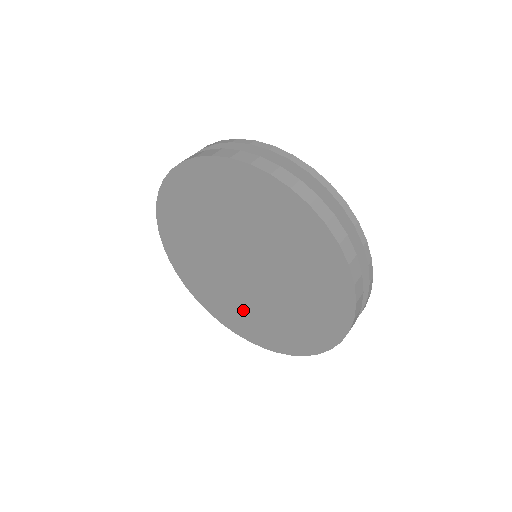
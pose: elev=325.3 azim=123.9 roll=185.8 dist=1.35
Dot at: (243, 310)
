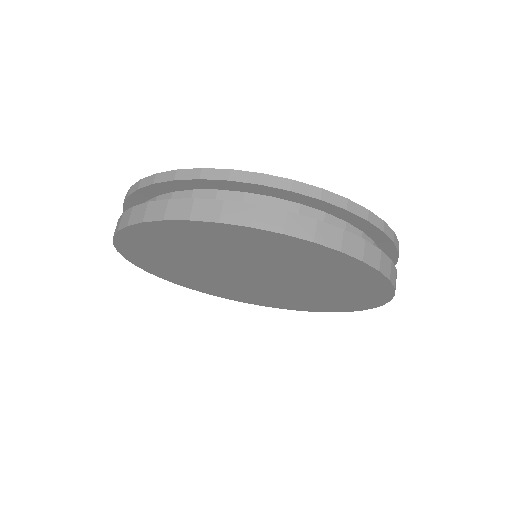
Dot at: (241, 292)
